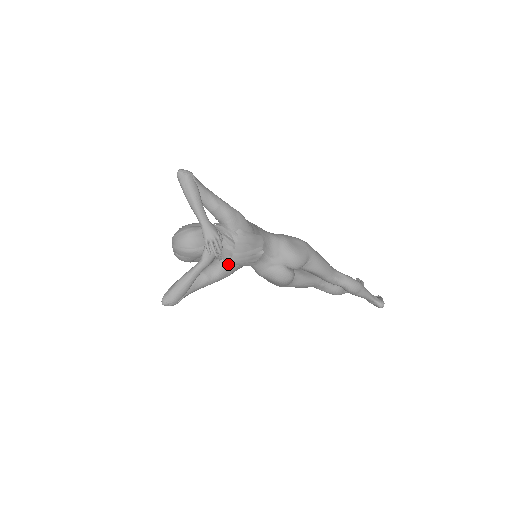
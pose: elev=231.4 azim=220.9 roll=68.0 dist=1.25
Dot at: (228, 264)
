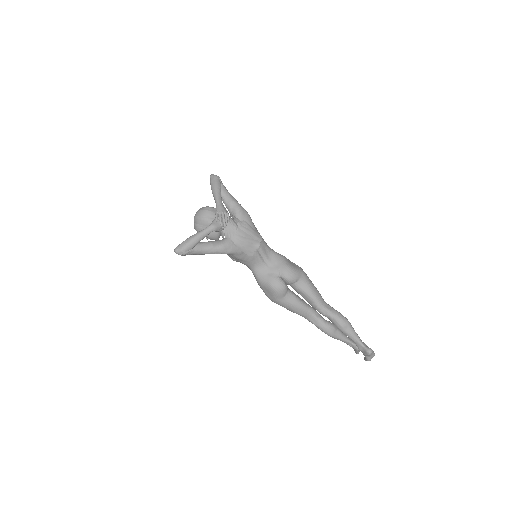
Dot at: (230, 241)
